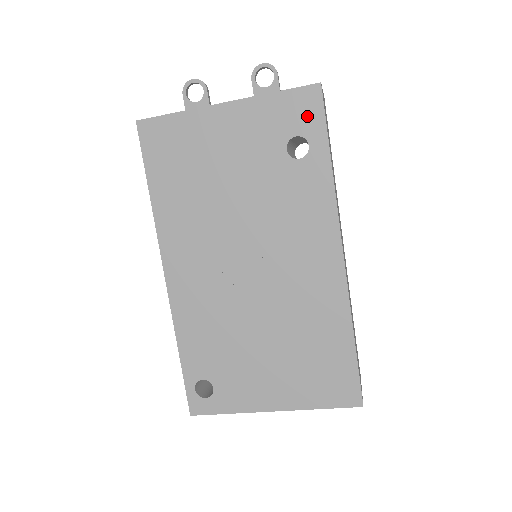
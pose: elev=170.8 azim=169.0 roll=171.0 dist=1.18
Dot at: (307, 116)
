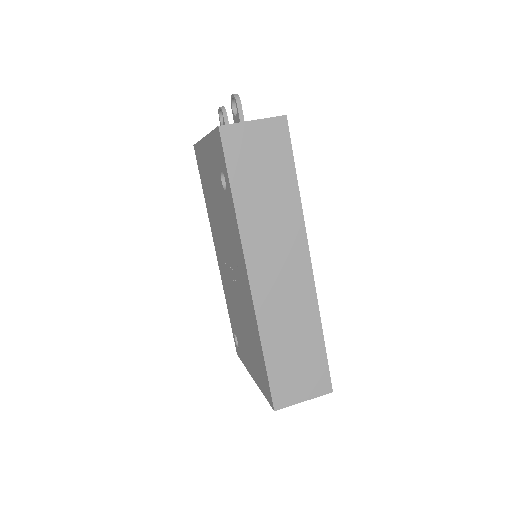
Dot at: (220, 155)
